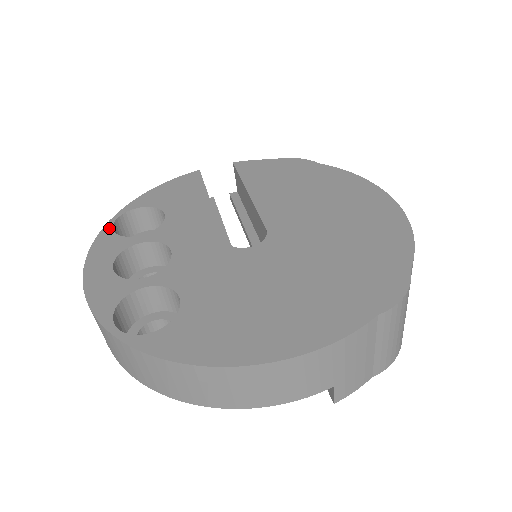
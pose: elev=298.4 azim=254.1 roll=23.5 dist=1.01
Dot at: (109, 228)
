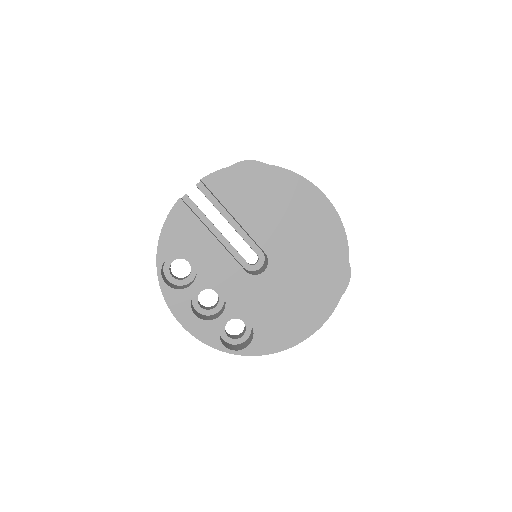
Dot at: (164, 285)
